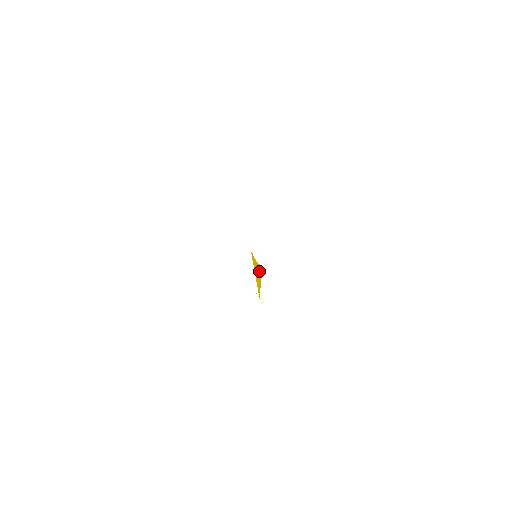
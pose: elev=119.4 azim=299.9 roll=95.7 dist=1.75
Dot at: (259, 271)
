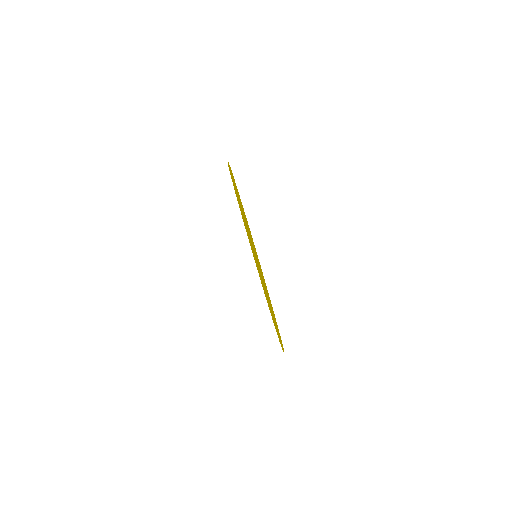
Dot at: occluded
